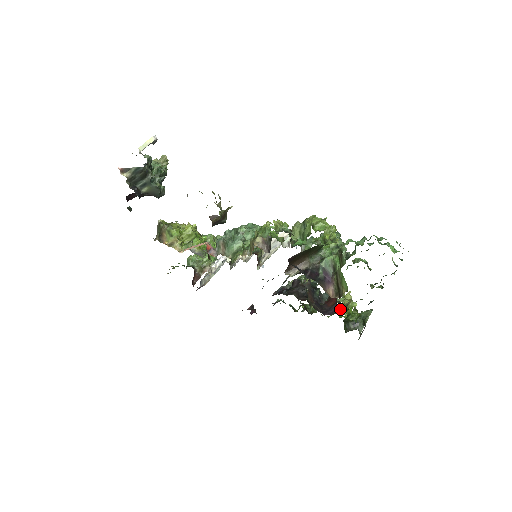
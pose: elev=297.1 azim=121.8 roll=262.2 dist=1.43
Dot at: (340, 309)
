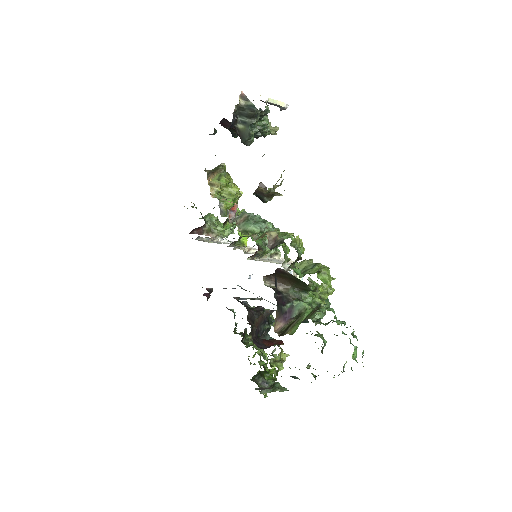
Dot at: (266, 363)
